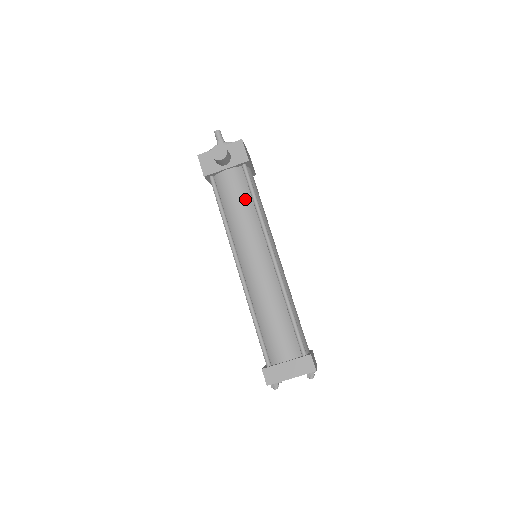
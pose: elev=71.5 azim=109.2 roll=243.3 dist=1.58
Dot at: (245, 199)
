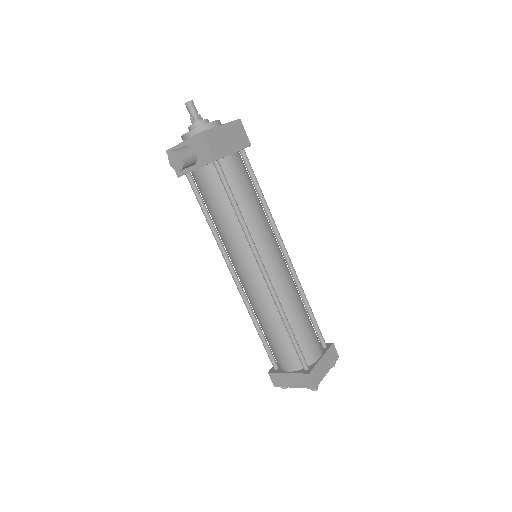
Dot at: (223, 205)
